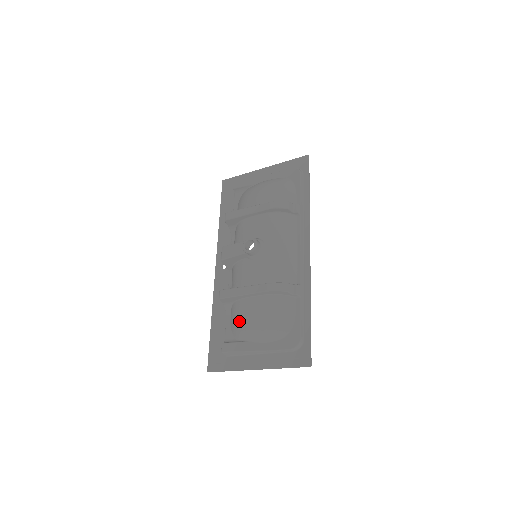
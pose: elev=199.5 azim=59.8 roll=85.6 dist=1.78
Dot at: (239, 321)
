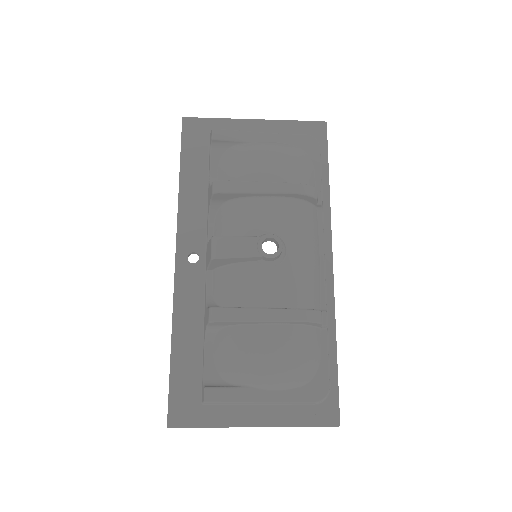
Dot at: (239, 357)
